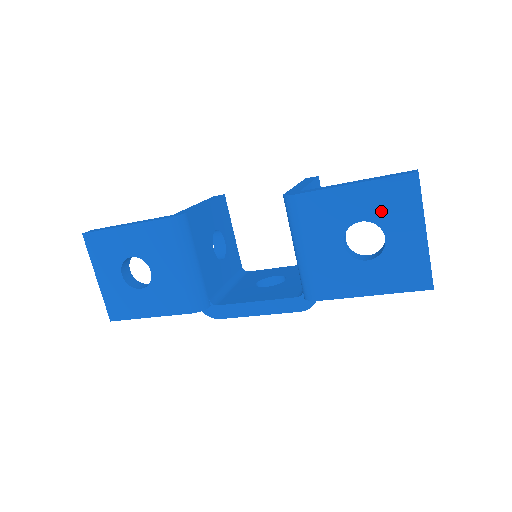
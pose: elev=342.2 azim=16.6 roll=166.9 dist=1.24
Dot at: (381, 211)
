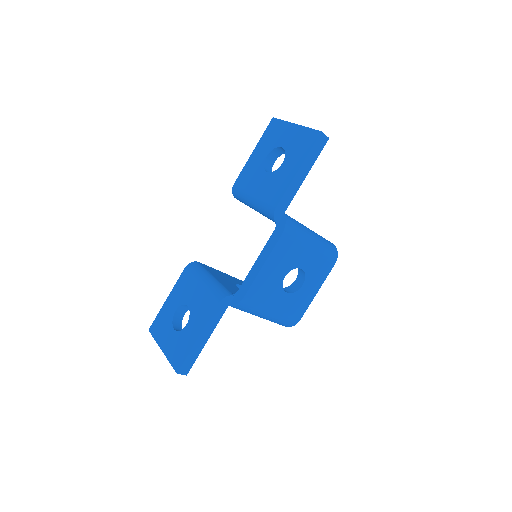
Dot at: (271, 143)
